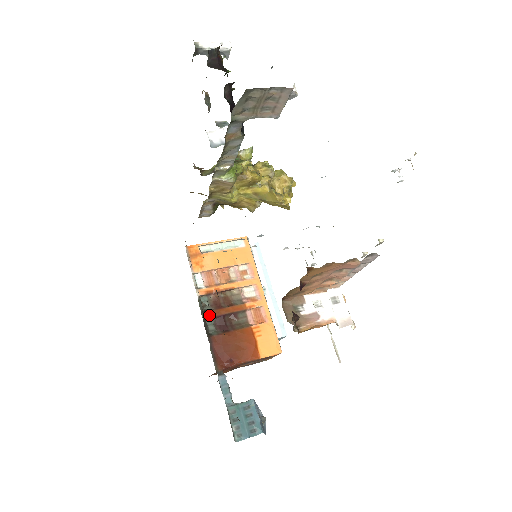
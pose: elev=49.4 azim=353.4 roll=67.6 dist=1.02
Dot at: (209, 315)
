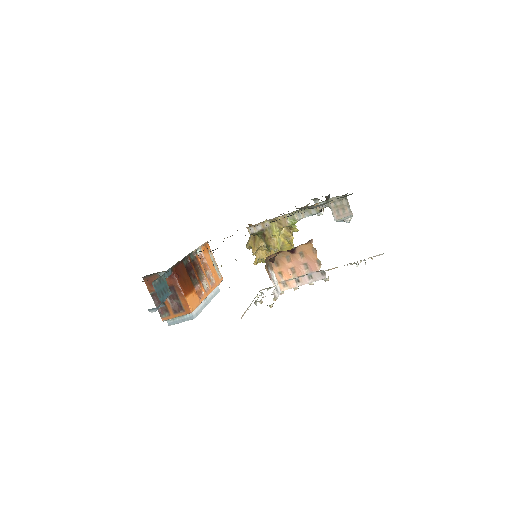
Dot at: (190, 259)
